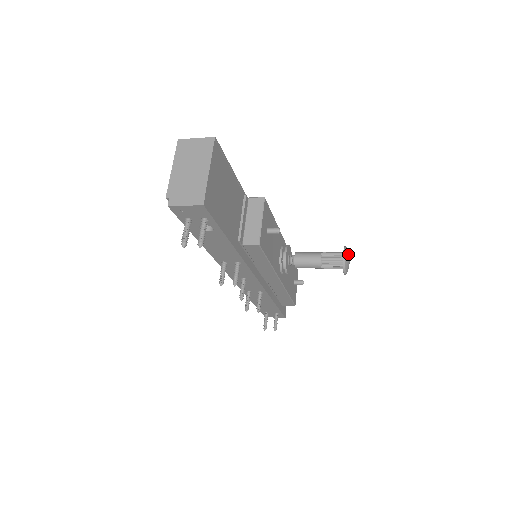
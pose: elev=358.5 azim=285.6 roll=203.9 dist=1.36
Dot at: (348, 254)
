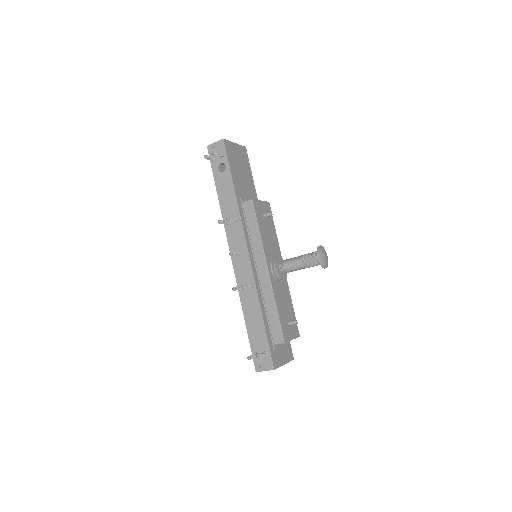
Dot at: (325, 251)
